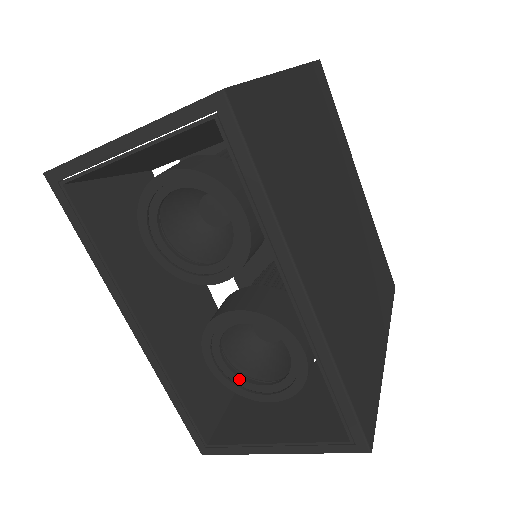
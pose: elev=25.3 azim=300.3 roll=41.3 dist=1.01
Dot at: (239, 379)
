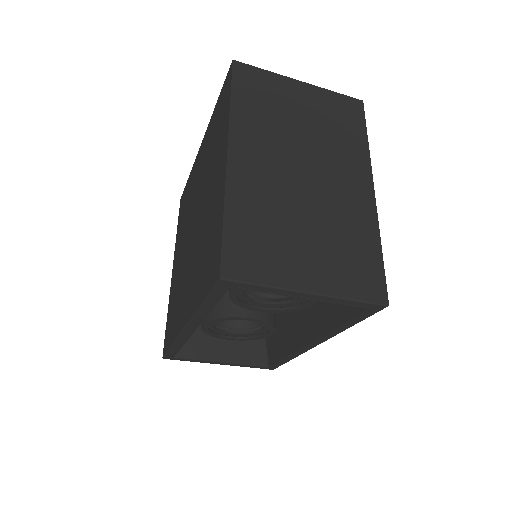
Dot at: (215, 329)
